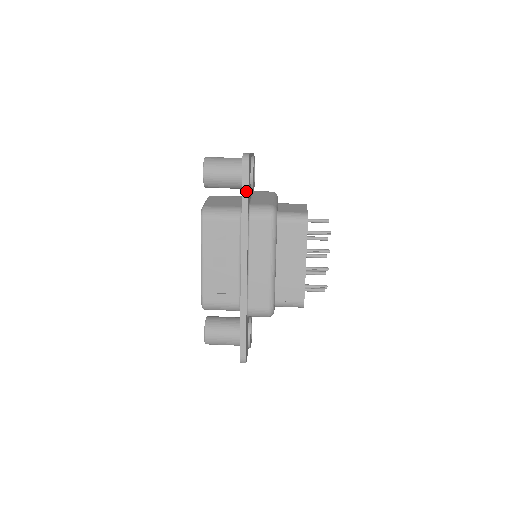
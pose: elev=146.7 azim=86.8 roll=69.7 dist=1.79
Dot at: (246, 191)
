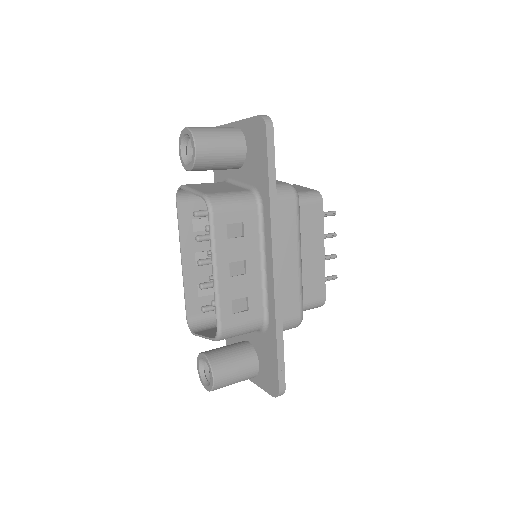
Dot at: (273, 164)
